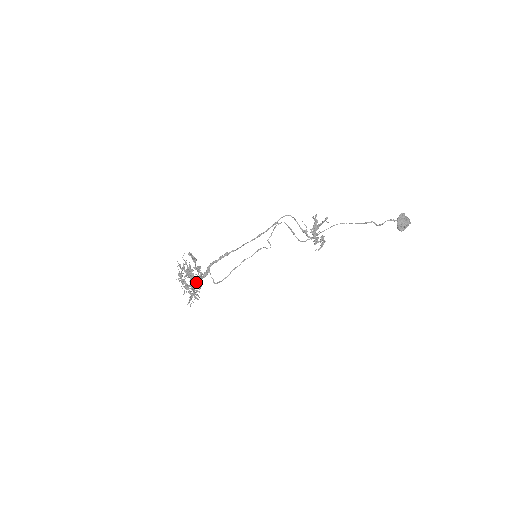
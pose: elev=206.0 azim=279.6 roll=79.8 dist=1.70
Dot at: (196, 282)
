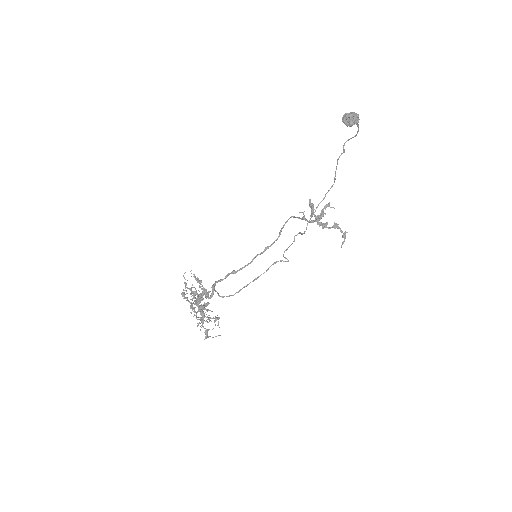
Dot at: (199, 297)
